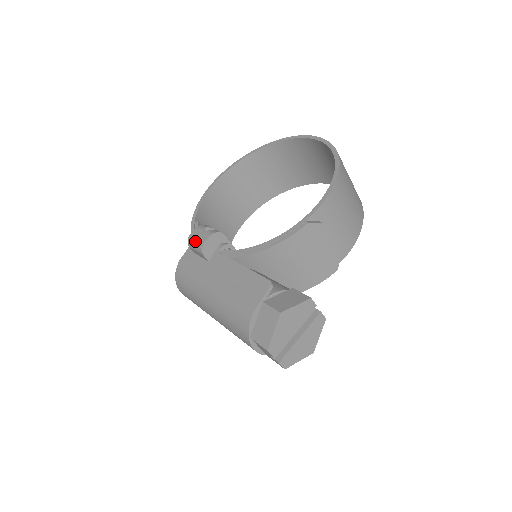
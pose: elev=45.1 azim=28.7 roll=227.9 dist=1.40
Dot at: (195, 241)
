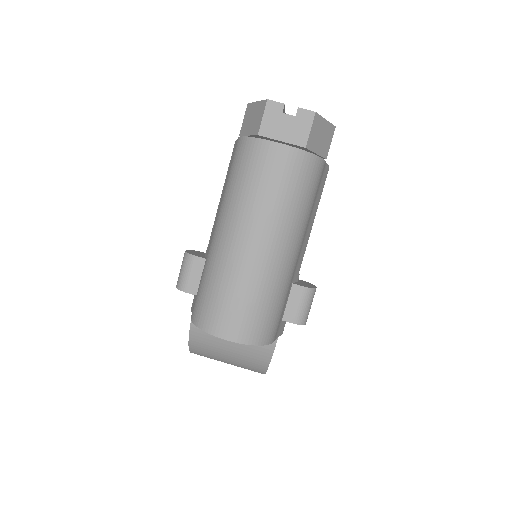
Dot at: (180, 270)
